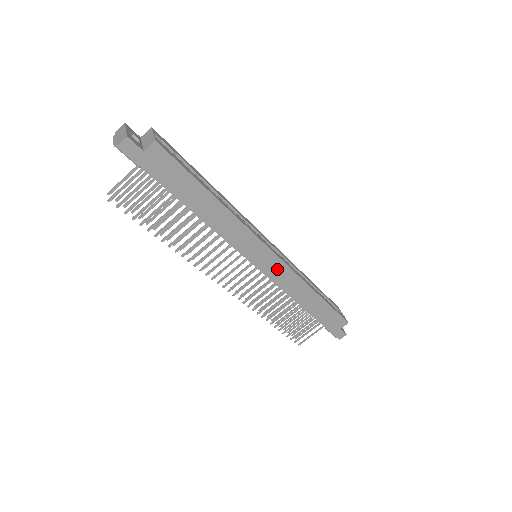
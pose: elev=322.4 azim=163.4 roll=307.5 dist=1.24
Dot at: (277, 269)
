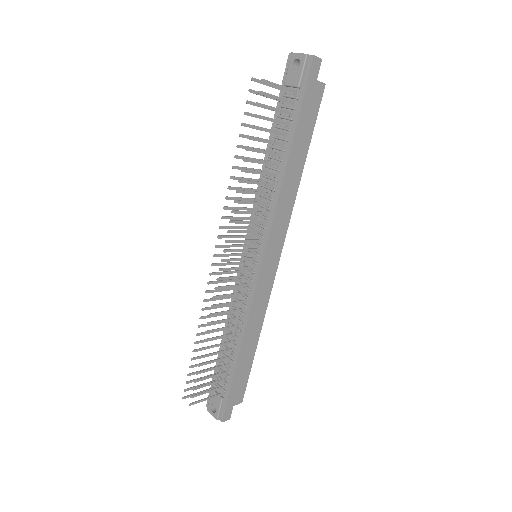
Dot at: (267, 280)
